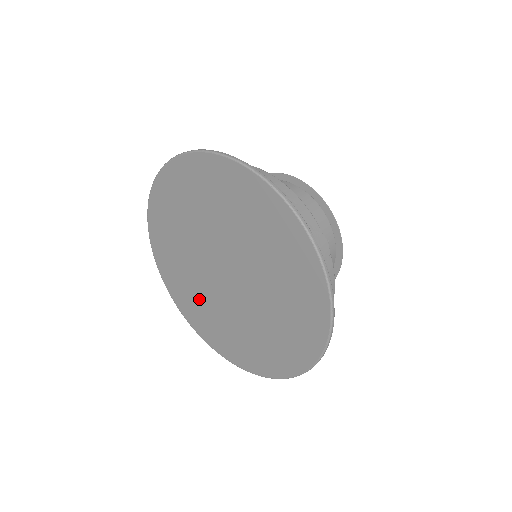
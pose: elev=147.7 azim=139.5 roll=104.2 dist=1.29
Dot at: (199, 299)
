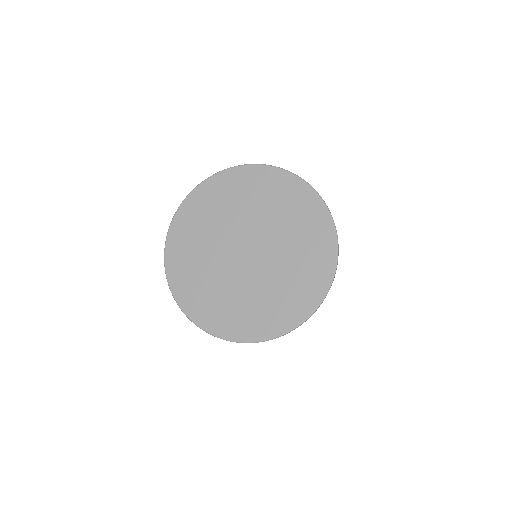
Dot at: (203, 274)
